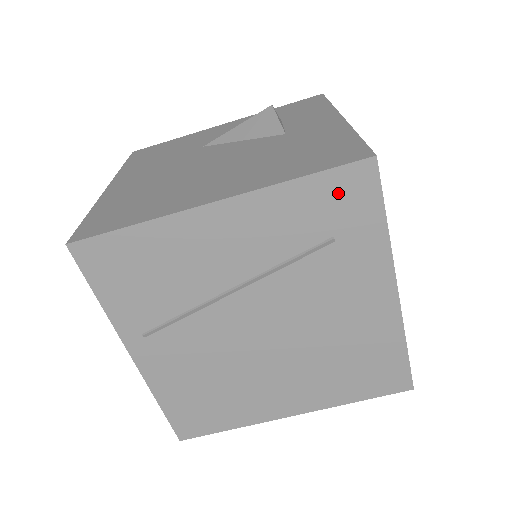
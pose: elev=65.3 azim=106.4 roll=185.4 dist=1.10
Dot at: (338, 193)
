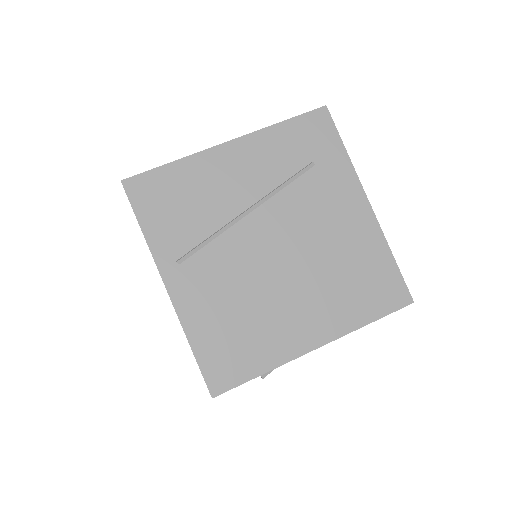
Dot at: (308, 131)
